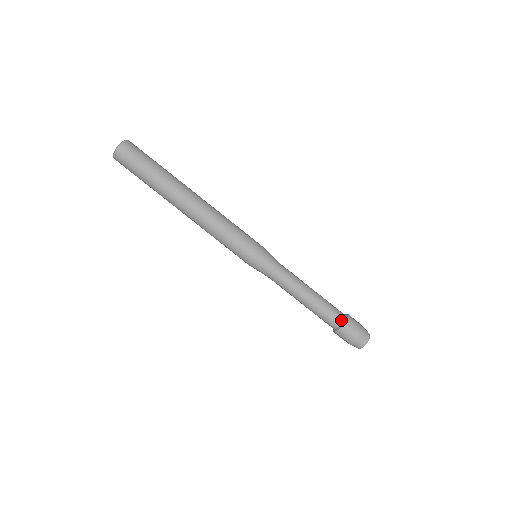
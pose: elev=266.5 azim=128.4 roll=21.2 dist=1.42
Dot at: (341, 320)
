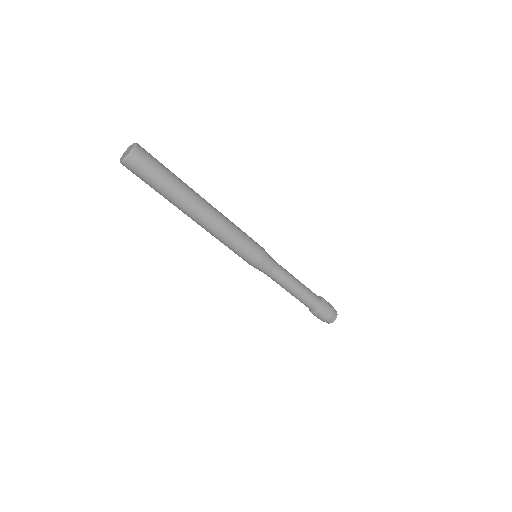
Dot at: (313, 310)
